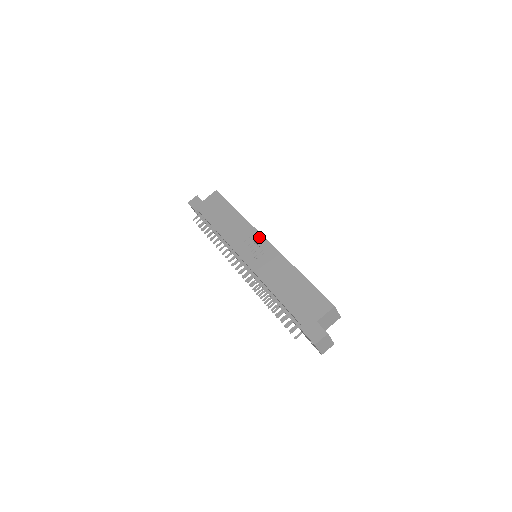
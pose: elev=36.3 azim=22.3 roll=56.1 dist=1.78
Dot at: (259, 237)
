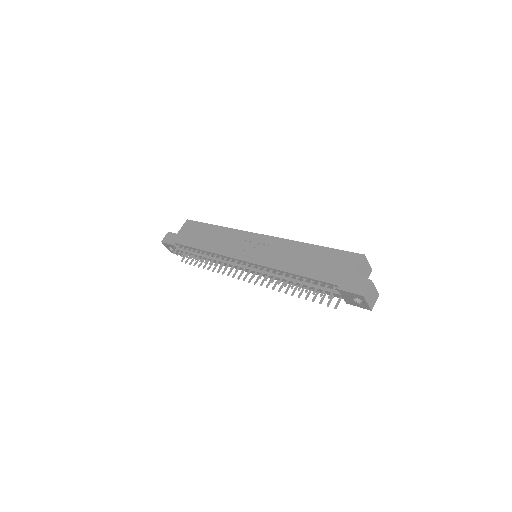
Dot at: (253, 236)
